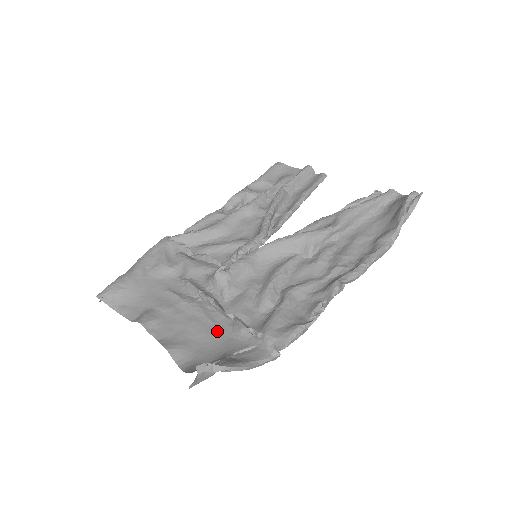
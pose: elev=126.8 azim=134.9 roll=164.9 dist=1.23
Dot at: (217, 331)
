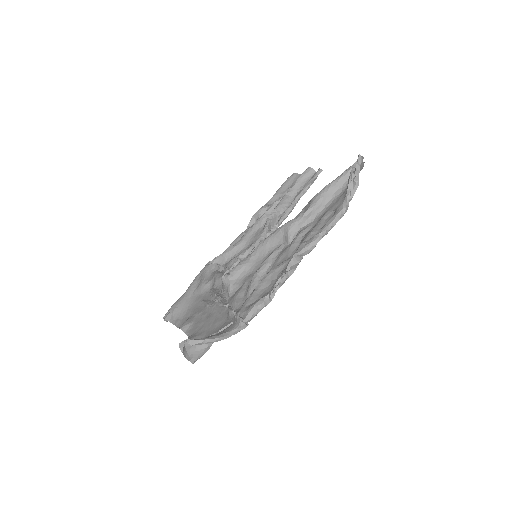
Dot at: (220, 320)
